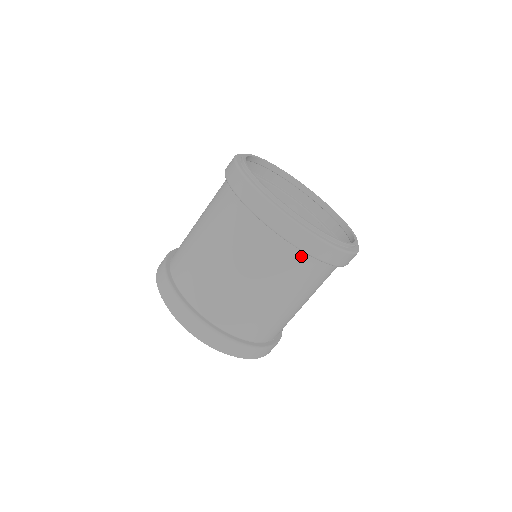
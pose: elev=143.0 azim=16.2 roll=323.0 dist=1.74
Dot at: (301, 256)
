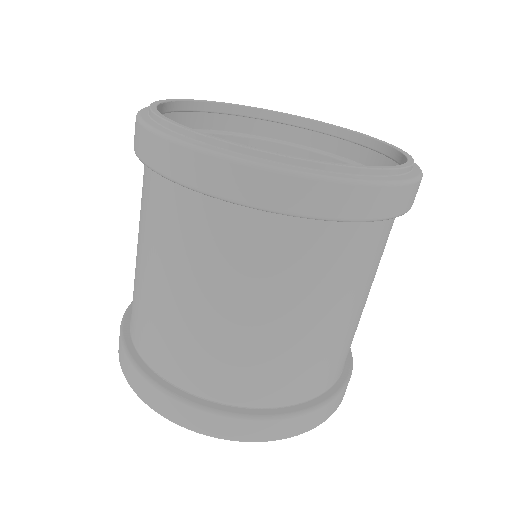
Dot at: (162, 183)
